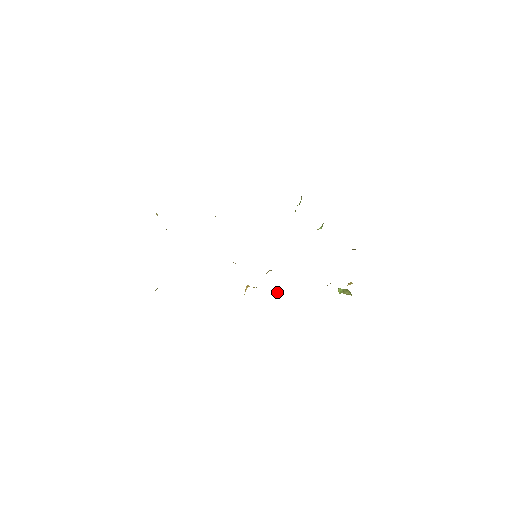
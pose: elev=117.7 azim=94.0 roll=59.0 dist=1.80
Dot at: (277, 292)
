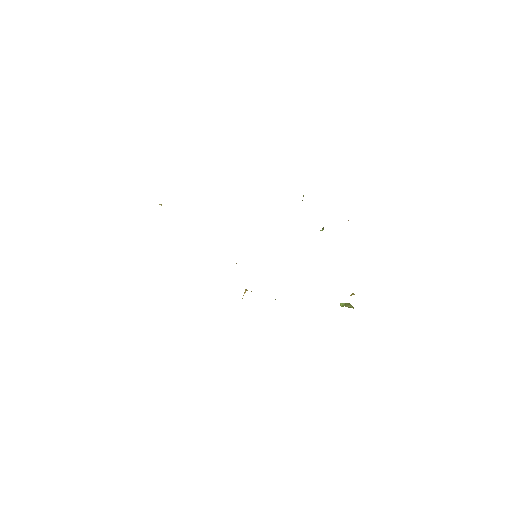
Dot at: occluded
